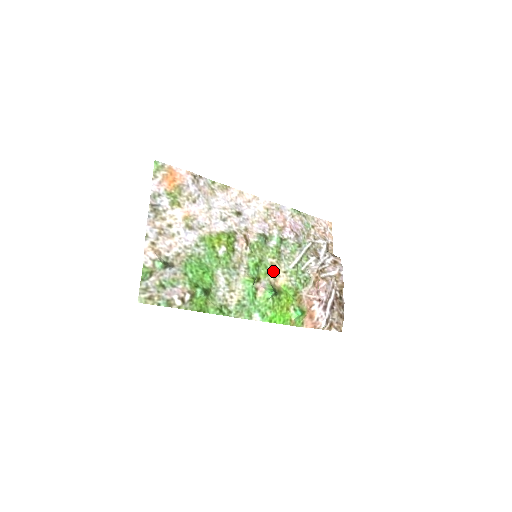
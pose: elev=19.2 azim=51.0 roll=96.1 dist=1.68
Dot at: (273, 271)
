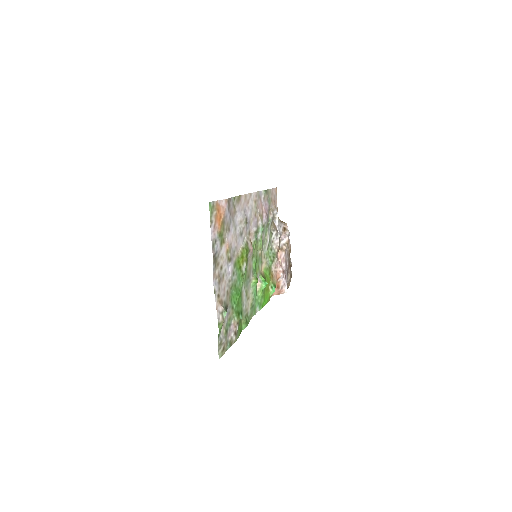
Dot at: (260, 261)
